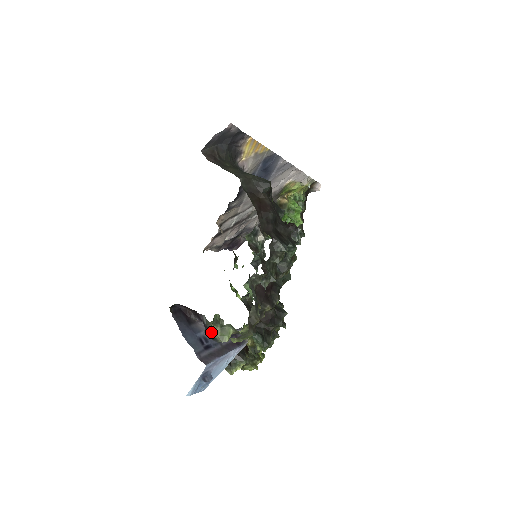
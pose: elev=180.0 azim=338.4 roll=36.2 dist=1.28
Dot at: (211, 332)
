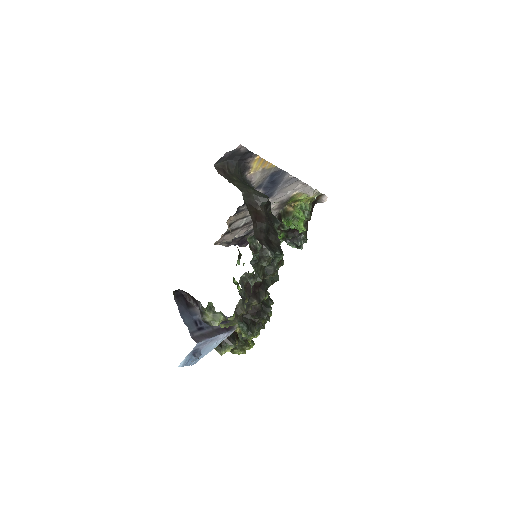
Dot at: (205, 316)
